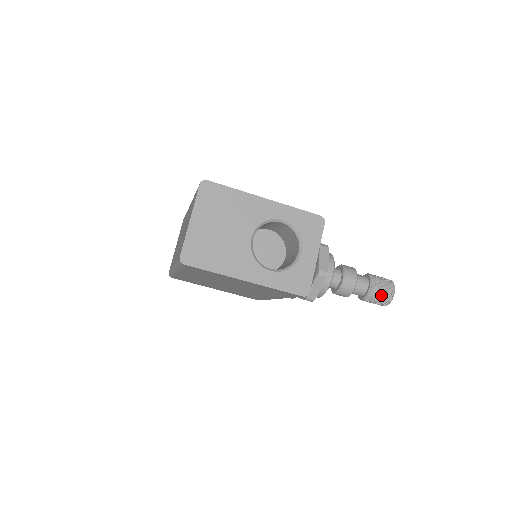
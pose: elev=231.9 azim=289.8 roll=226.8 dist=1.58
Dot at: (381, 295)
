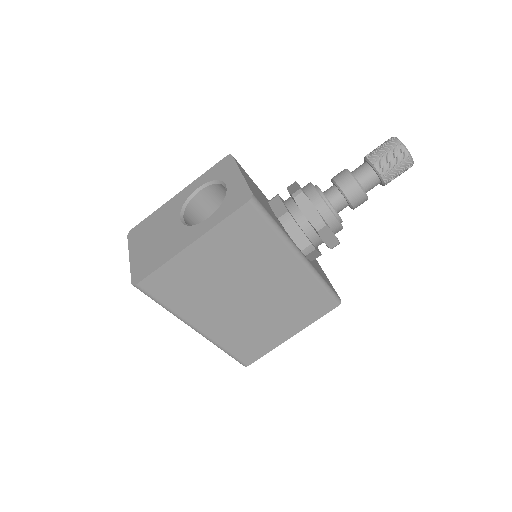
Dot at: (386, 154)
